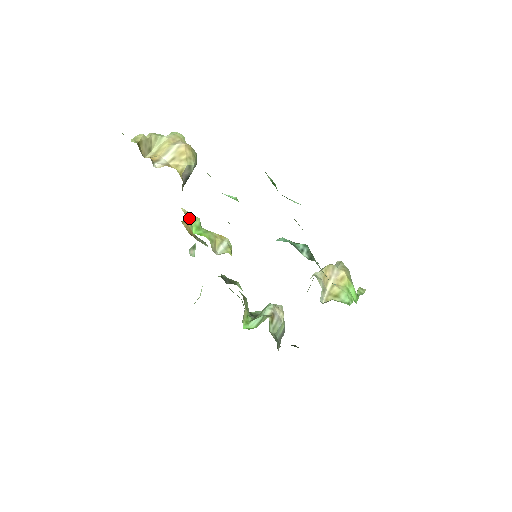
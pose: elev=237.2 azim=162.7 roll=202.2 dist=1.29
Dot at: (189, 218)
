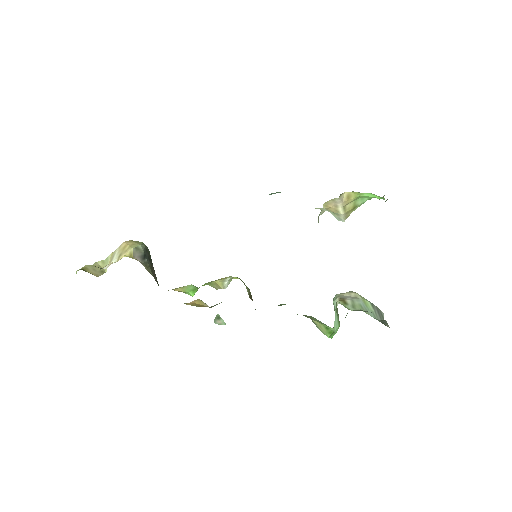
Dot at: (180, 290)
